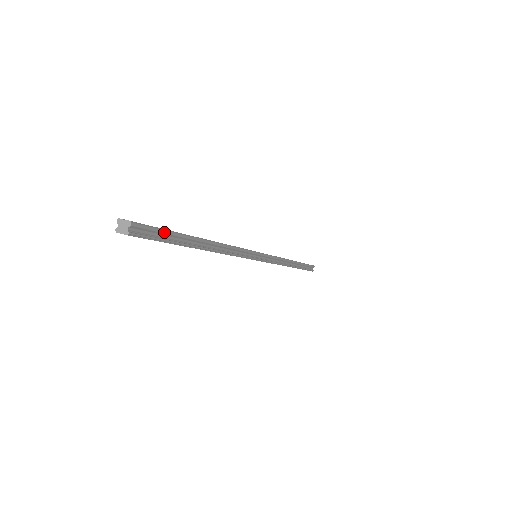
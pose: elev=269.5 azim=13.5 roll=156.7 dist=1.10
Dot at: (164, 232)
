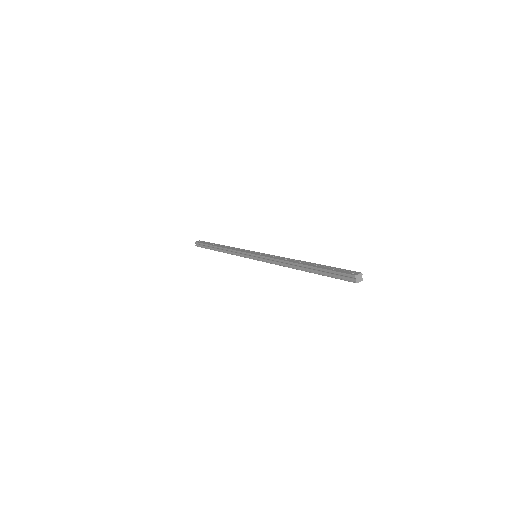
Dot at: occluded
